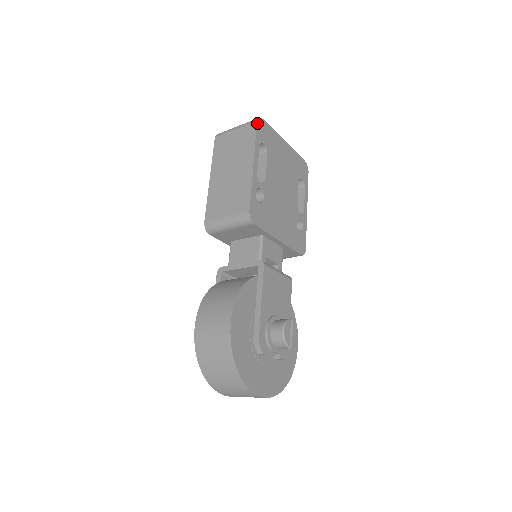
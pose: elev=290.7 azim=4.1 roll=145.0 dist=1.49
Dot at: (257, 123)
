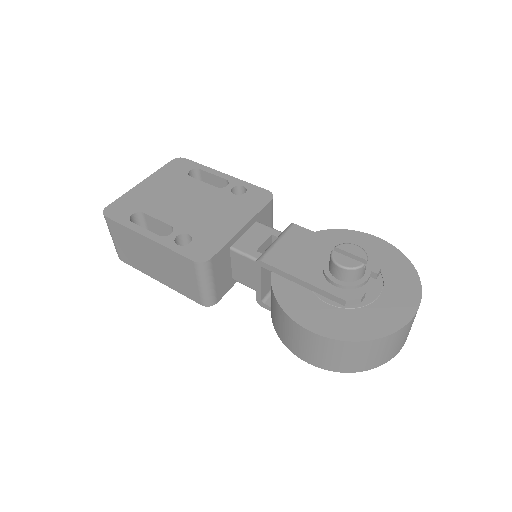
Dot at: (107, 217)
